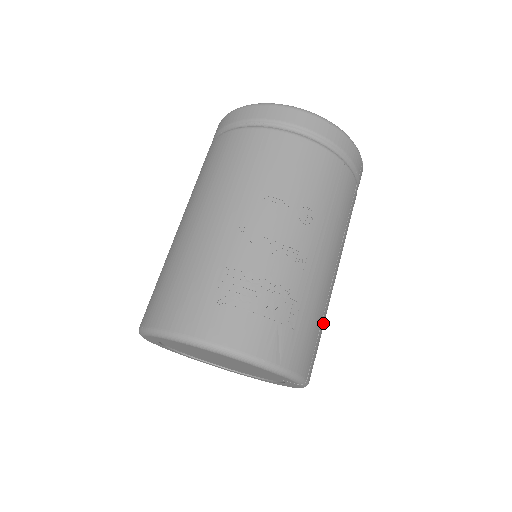
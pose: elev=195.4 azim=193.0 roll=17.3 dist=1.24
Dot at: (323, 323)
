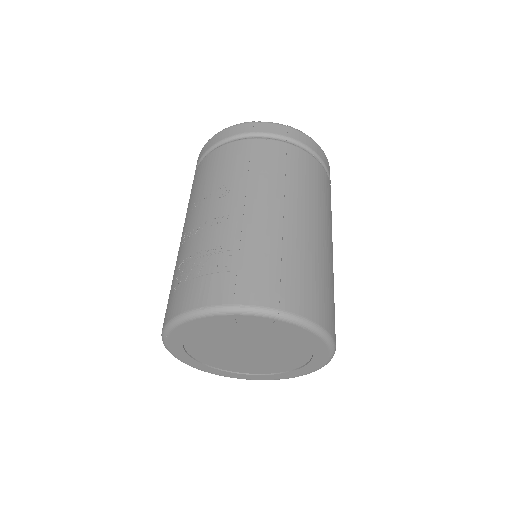
Dot at: (291, 258)
